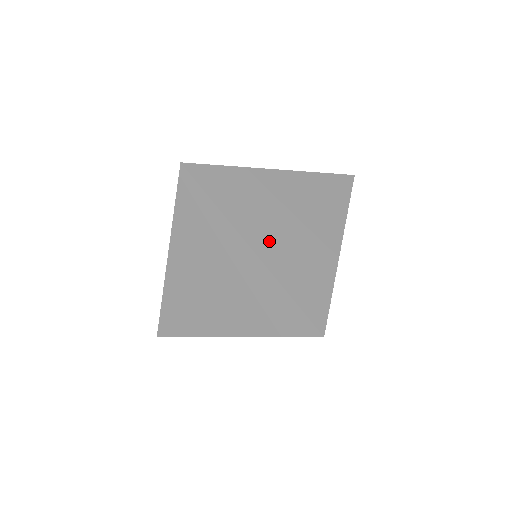
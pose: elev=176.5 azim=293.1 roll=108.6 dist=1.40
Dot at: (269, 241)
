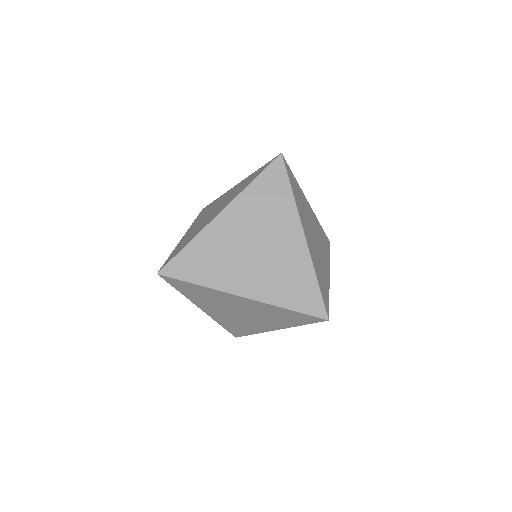
Dot at: (310, 239)
